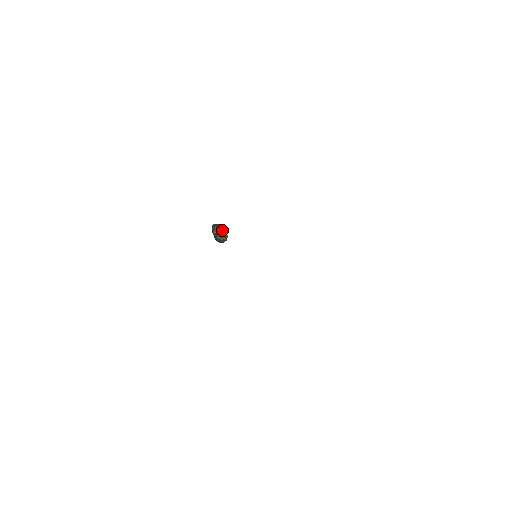
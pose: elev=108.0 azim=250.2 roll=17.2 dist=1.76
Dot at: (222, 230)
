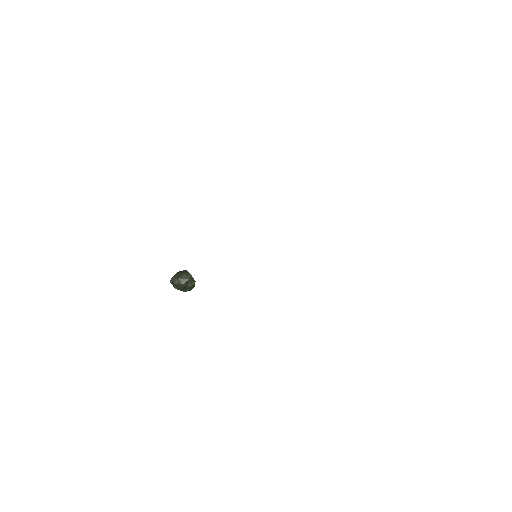
Dot at: (187, 275)
